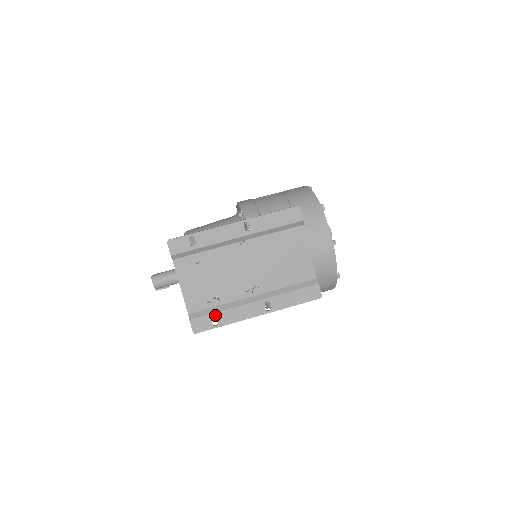
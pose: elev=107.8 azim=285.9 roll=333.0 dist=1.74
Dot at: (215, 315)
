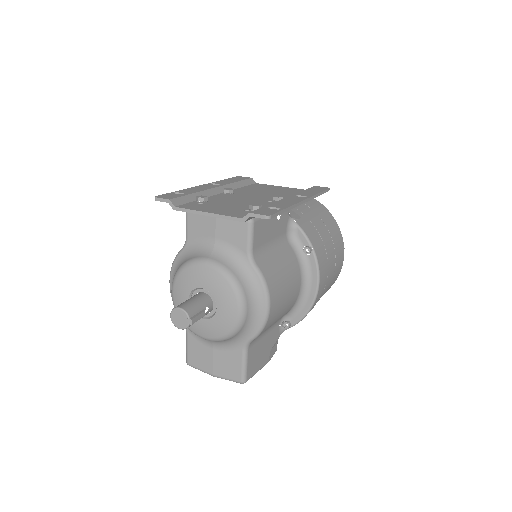
Dot at: (268, 207)
